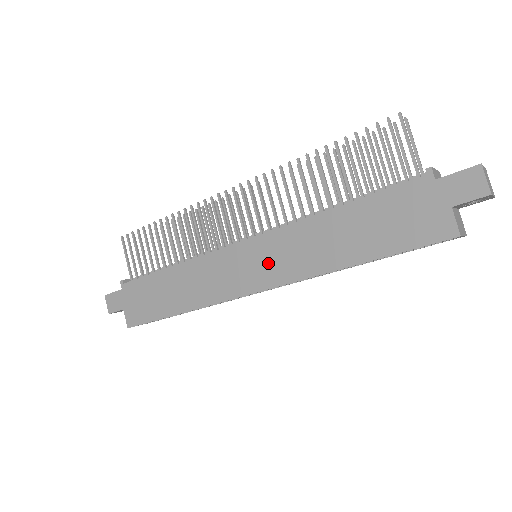
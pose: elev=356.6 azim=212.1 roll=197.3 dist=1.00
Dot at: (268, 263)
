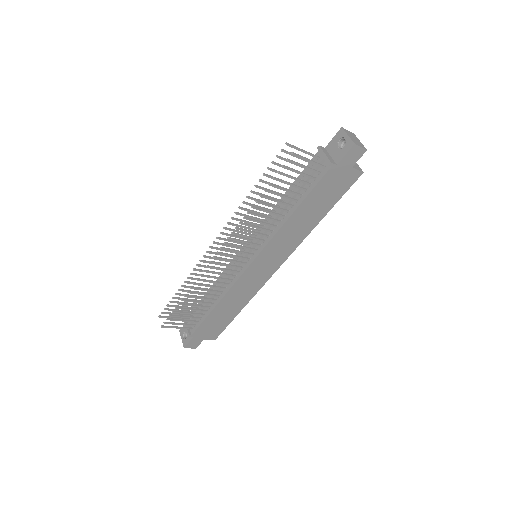
Dot at: (275, 256)
